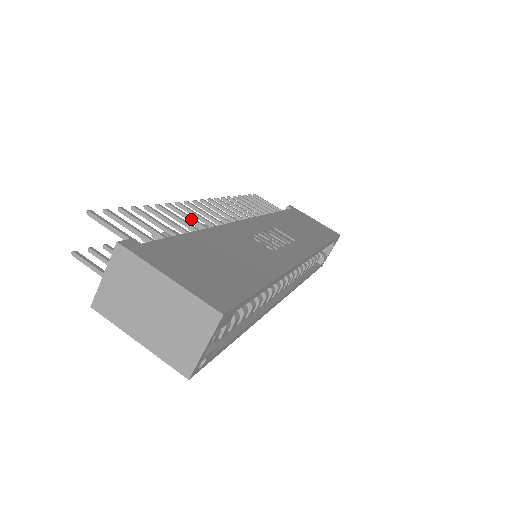
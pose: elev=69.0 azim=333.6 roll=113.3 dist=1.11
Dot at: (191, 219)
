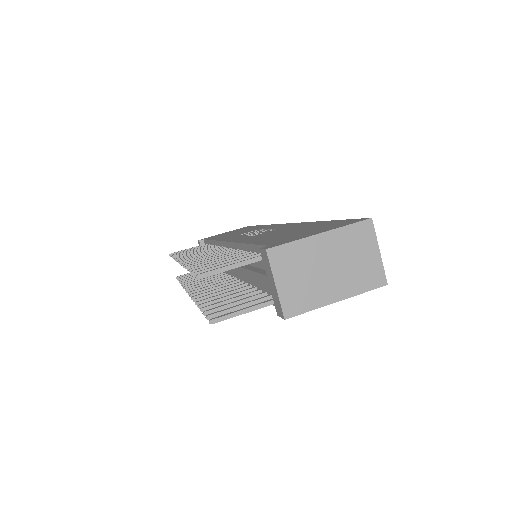
Dot at: occluded
